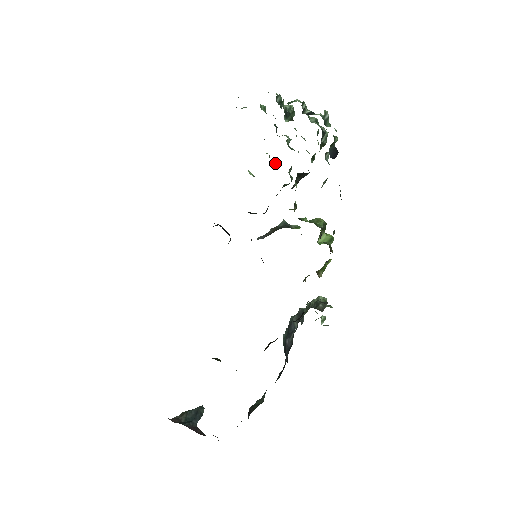
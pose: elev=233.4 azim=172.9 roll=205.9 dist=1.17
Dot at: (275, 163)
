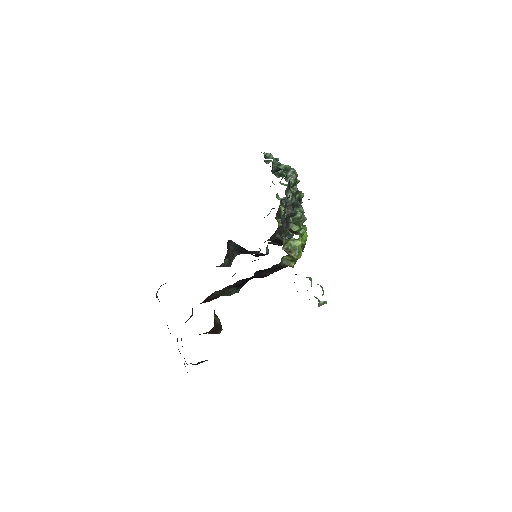
Dot at: occluded
